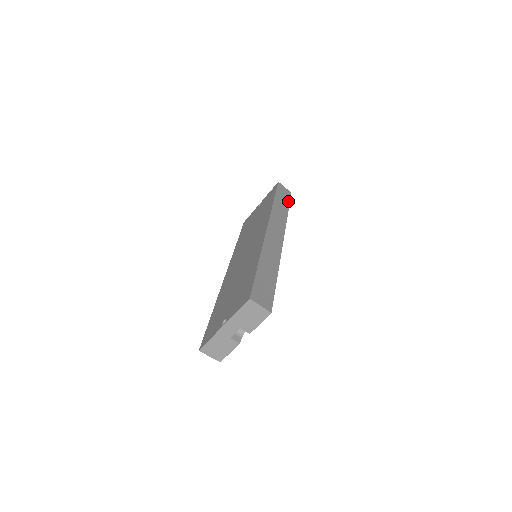
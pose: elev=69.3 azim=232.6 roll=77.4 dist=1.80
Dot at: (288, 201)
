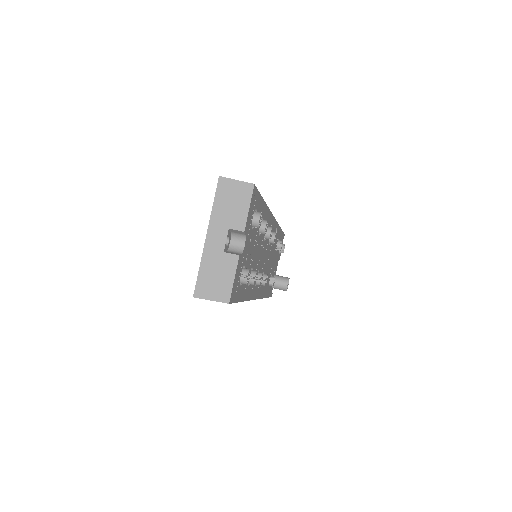
Dot at: occluded
